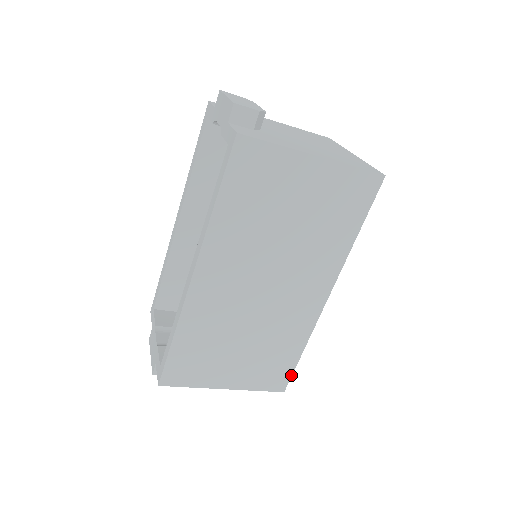
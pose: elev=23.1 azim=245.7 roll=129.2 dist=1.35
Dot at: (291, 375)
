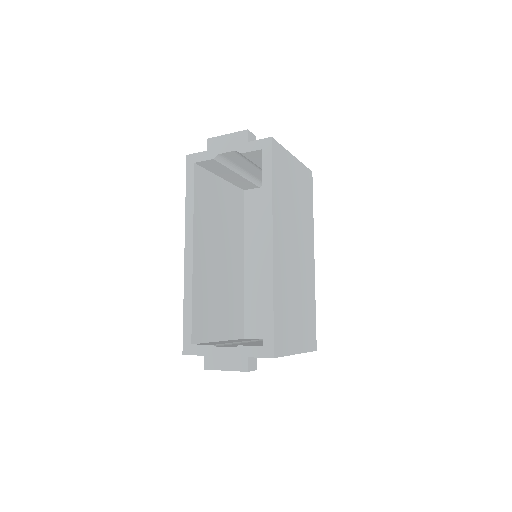
Dot at: occluded
